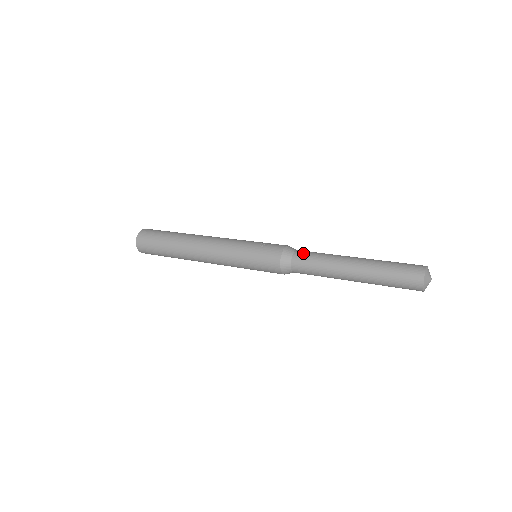
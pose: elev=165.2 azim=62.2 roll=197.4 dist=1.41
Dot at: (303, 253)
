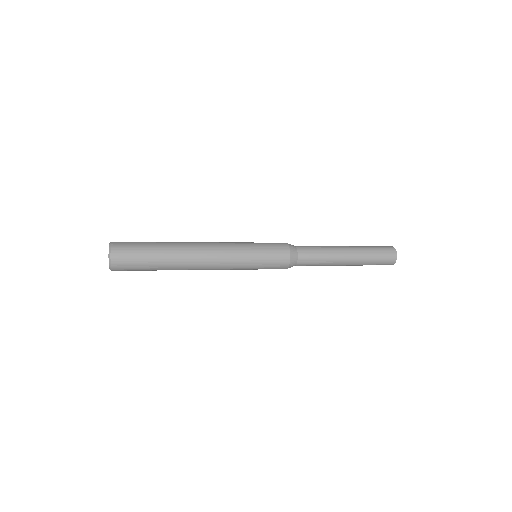
Dot at: occluded
